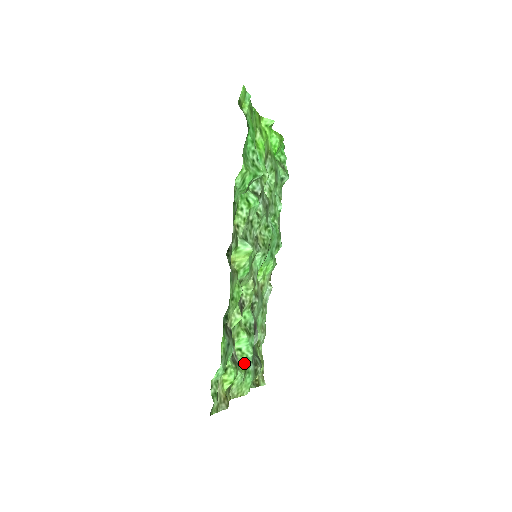
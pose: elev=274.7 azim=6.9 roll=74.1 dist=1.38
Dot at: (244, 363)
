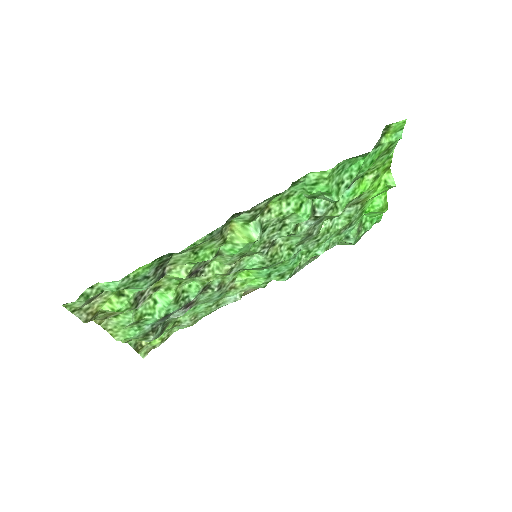
Dot at: (145, 315)
